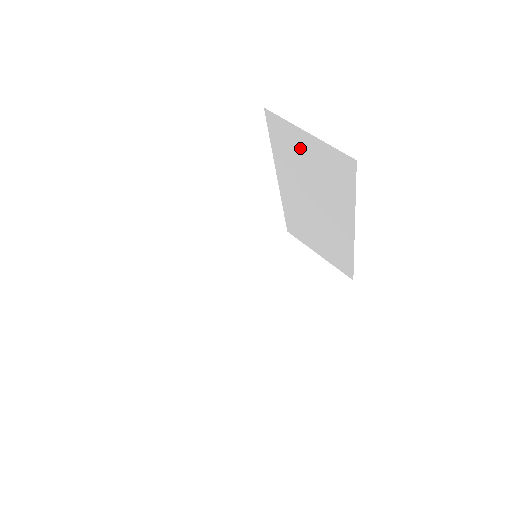
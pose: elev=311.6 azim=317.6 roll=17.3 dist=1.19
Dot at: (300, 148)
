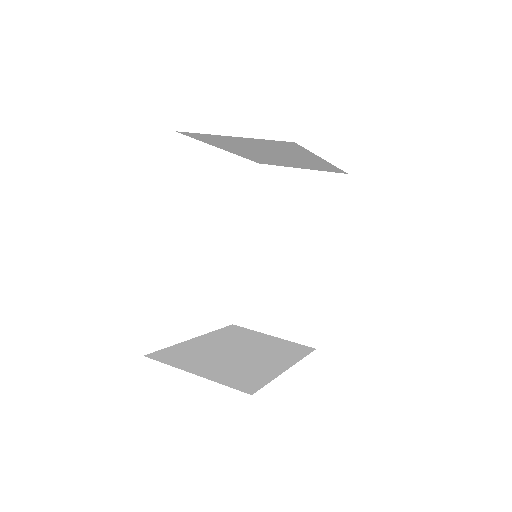
Dot at: (289, 189)
